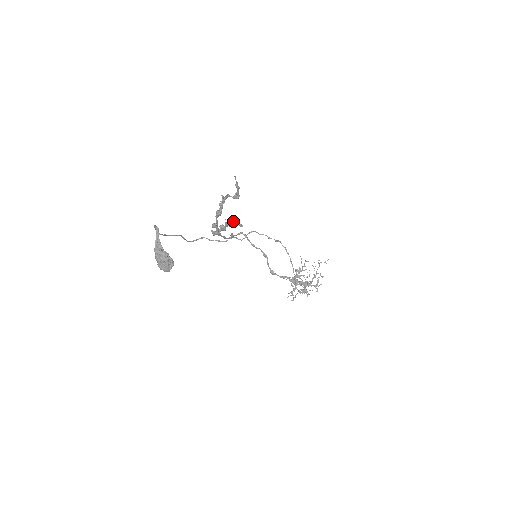
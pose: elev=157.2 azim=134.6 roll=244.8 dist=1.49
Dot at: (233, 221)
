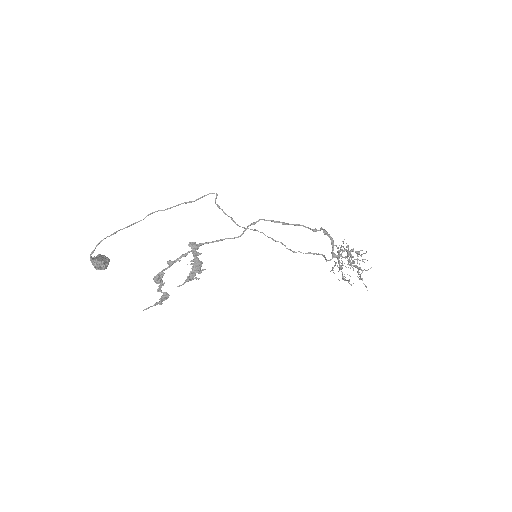
Dot at: (189, 273)
